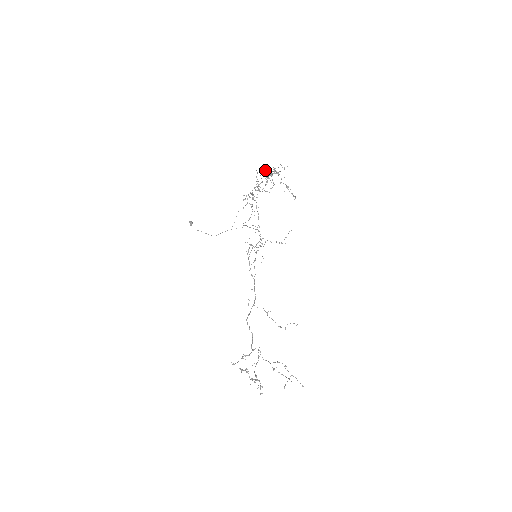
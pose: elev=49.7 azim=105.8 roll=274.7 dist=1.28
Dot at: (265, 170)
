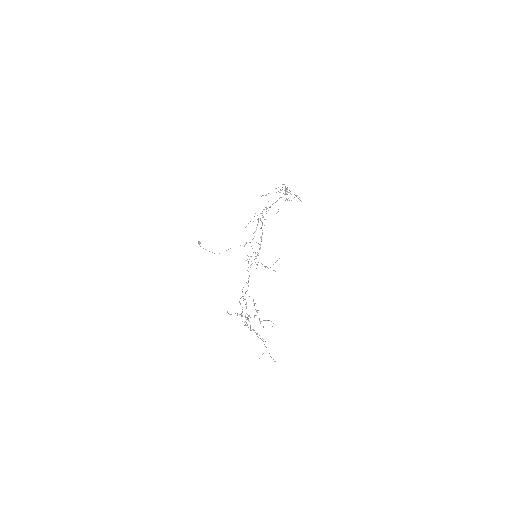
Dot at: occluded
